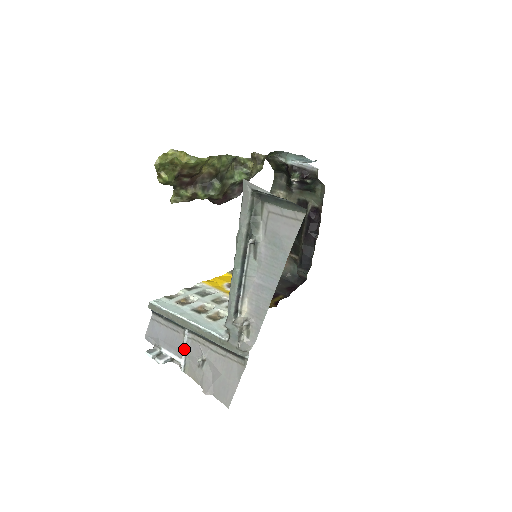
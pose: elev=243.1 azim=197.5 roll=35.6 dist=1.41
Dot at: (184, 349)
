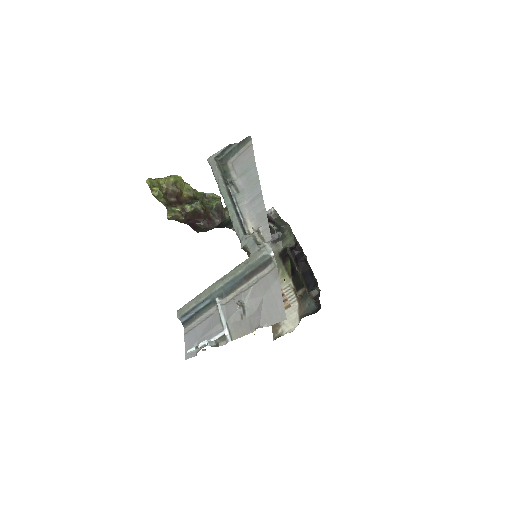
Dot at: (222, 318)
